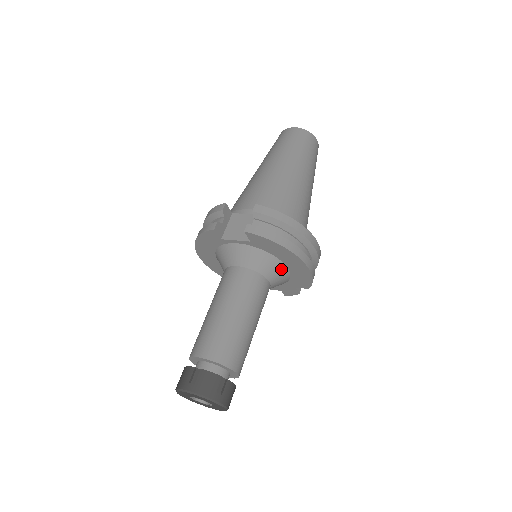
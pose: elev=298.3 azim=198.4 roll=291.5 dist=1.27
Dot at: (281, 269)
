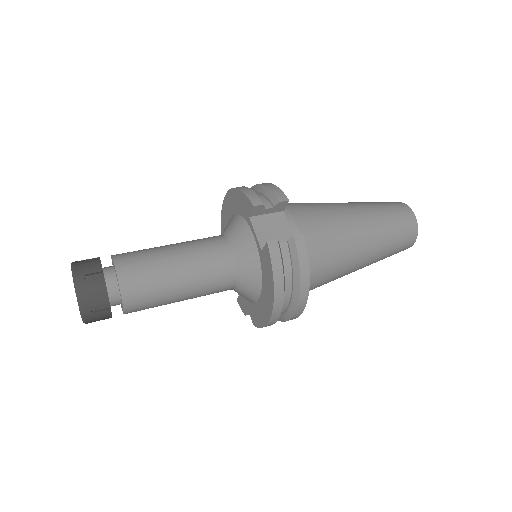
Dot at: (254, 293)
